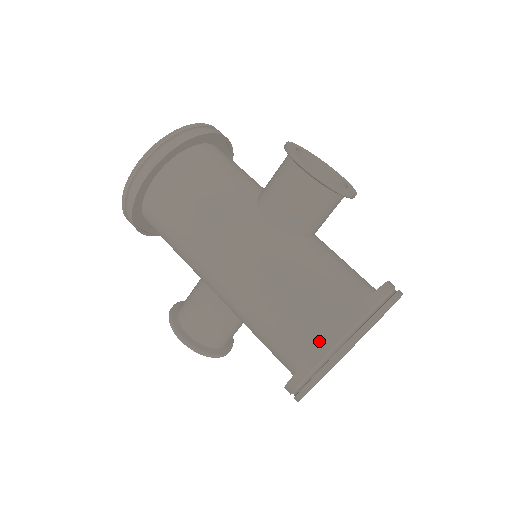
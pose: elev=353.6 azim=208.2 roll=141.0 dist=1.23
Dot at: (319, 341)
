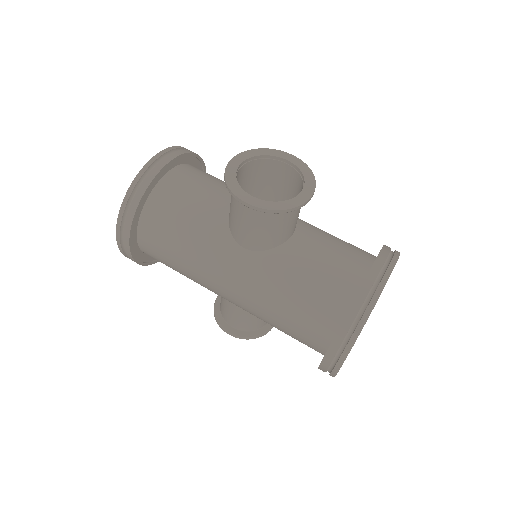
Dot at: (327, 341)
